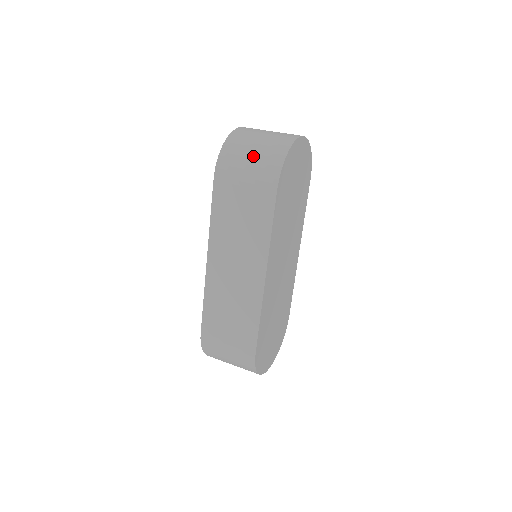
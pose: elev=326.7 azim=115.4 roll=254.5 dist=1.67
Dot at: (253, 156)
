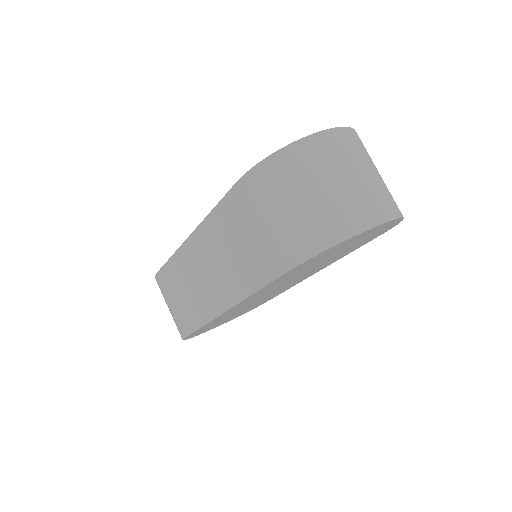
Dot at: (294, 207)
